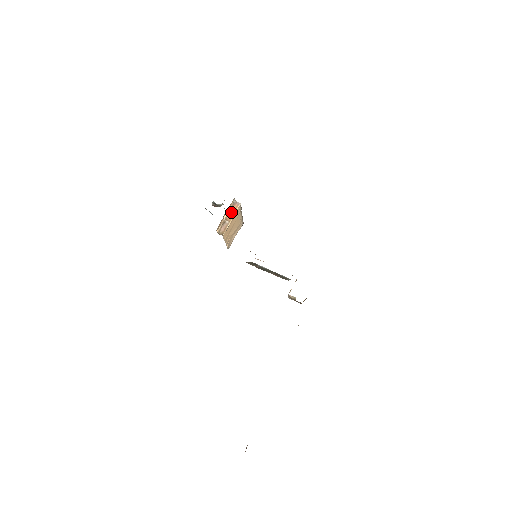
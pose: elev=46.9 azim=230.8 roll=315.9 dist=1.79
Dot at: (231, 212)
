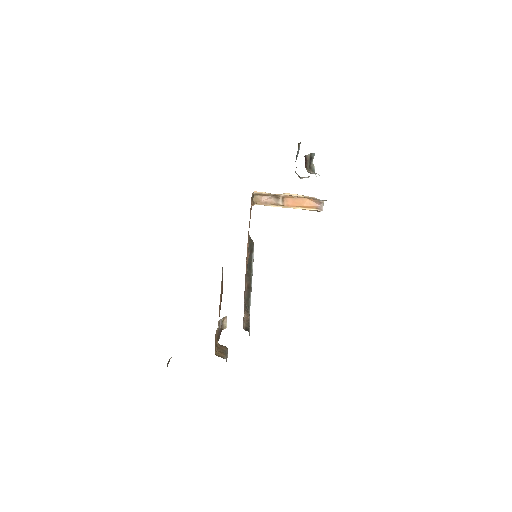
Dot at: (300, 201)
